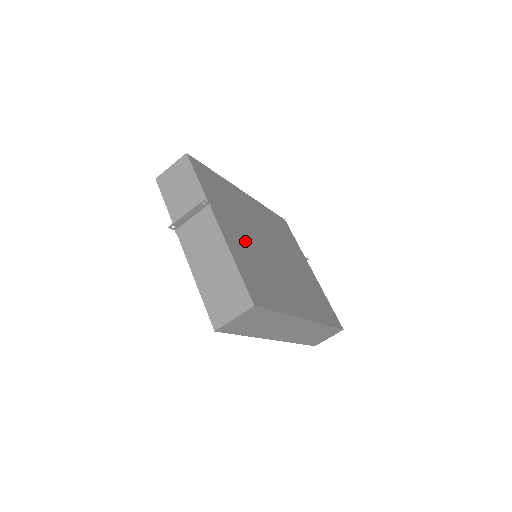
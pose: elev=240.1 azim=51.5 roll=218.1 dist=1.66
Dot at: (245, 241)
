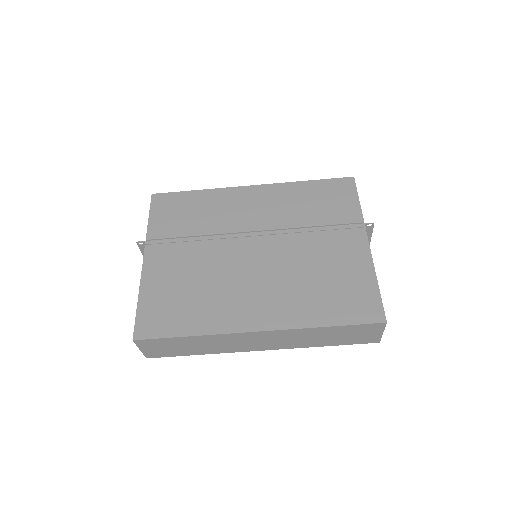
Dot at: (186, 262)
